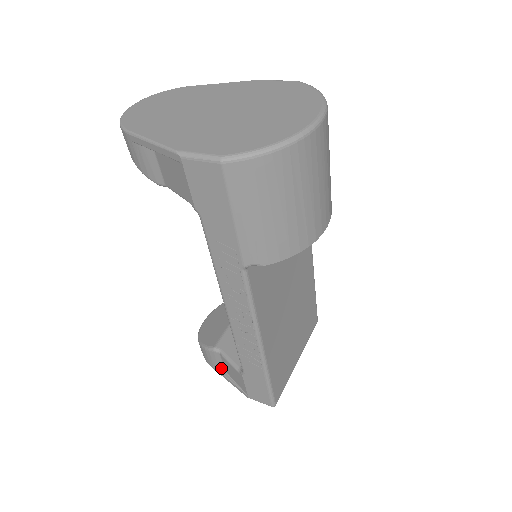
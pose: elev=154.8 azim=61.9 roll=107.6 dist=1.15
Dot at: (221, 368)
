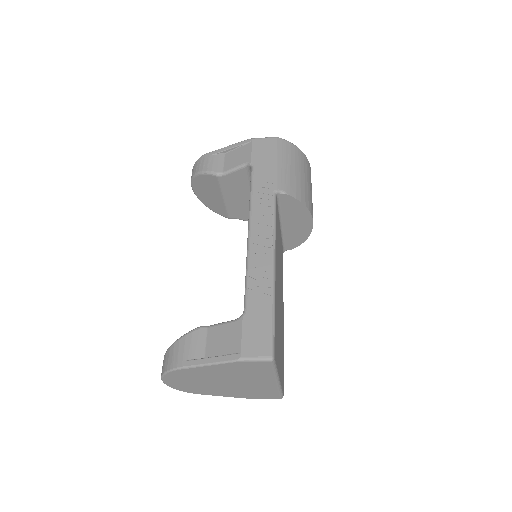
Dot at: (199, 356)
